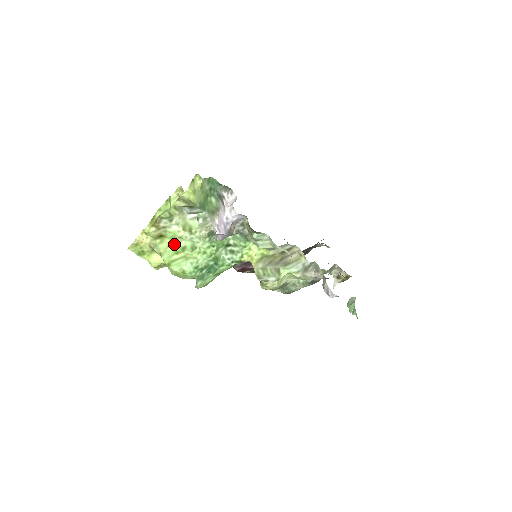
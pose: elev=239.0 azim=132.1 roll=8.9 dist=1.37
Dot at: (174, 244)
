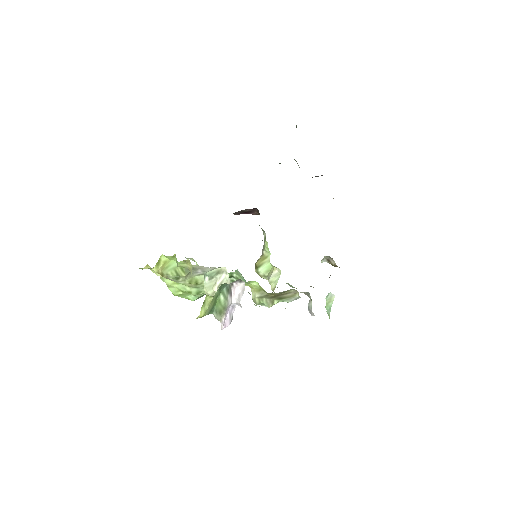
Dot at: (180, 285)
